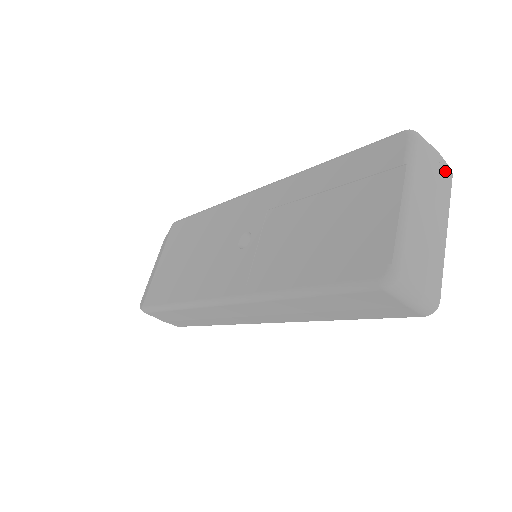
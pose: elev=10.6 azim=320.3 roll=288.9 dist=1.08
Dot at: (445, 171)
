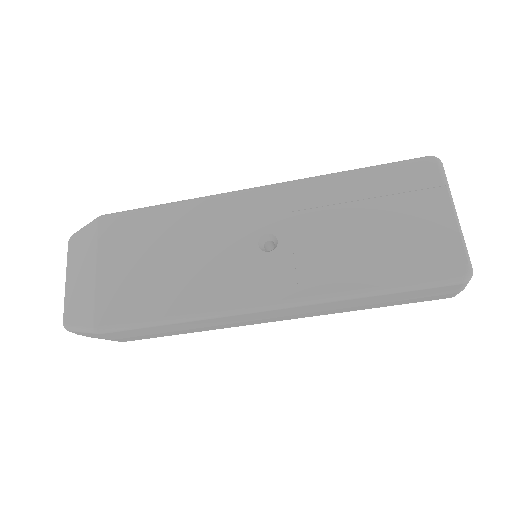
Dot at: occluded
